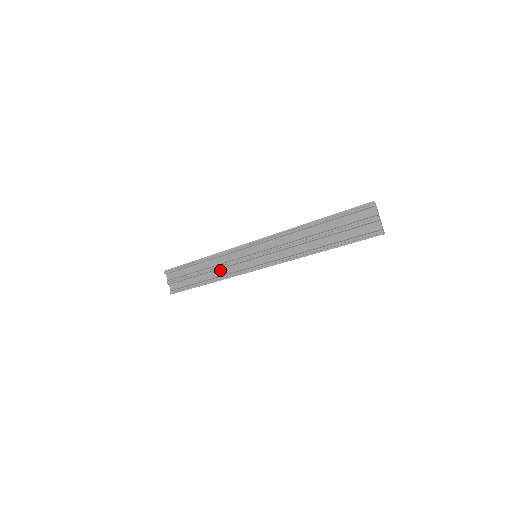
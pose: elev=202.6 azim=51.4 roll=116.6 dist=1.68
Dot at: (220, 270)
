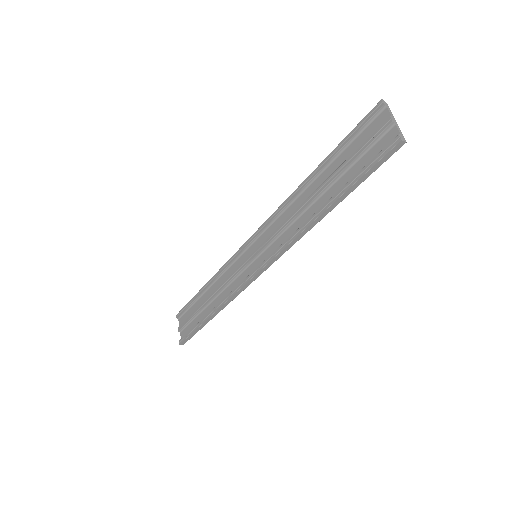
Dot at: (223, 292)
